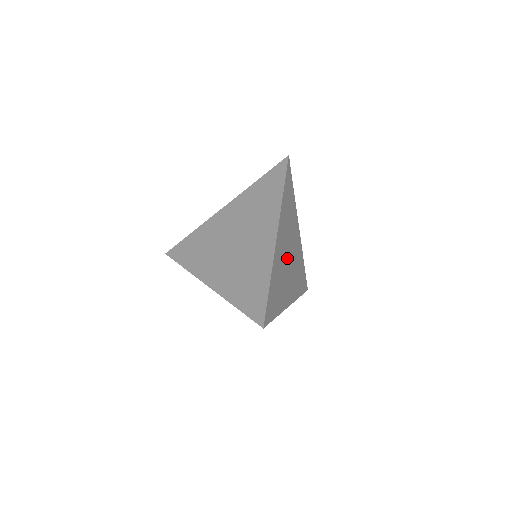
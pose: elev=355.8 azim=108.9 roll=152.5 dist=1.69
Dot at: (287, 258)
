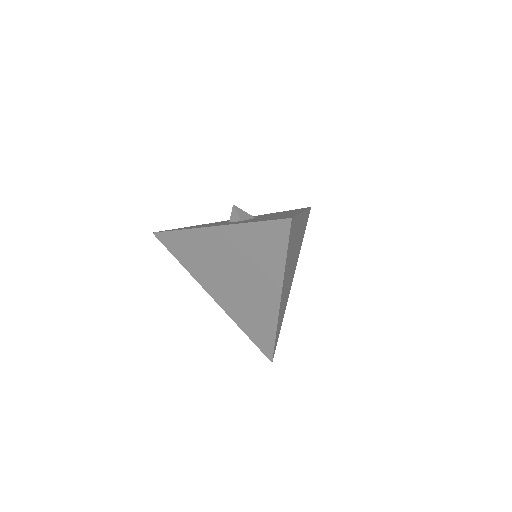
Dot at: (290, 272)
